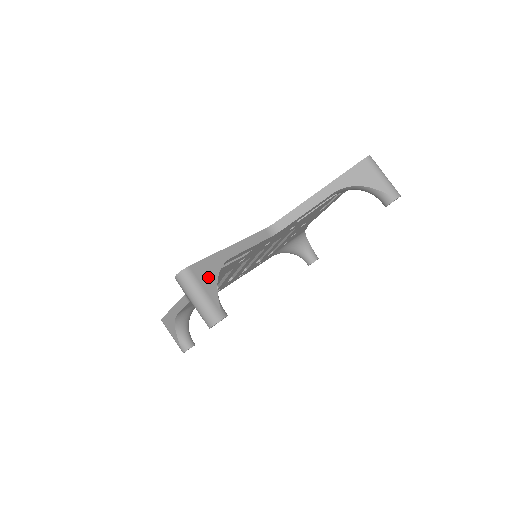
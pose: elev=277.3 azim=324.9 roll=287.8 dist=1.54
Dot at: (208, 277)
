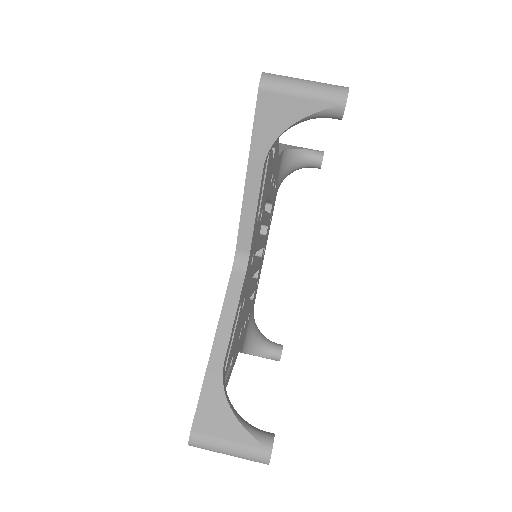
Dot at: (219, 419)
